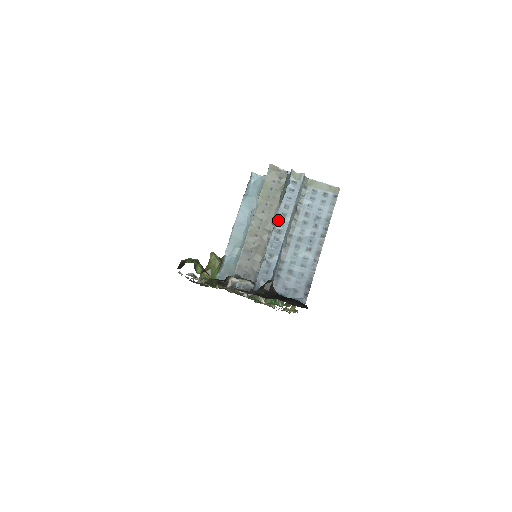
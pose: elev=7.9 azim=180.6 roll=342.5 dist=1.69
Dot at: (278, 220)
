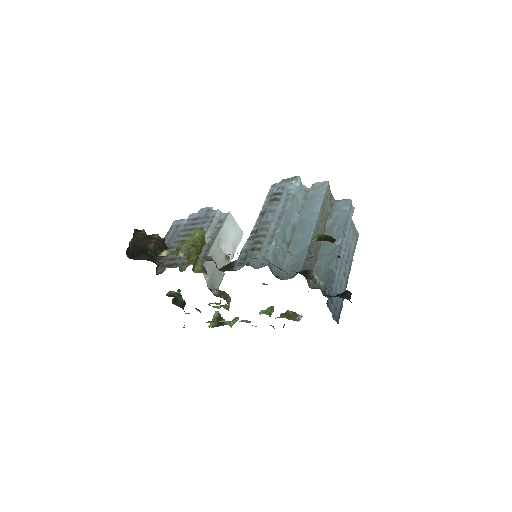
Dot at: (342, 237)
